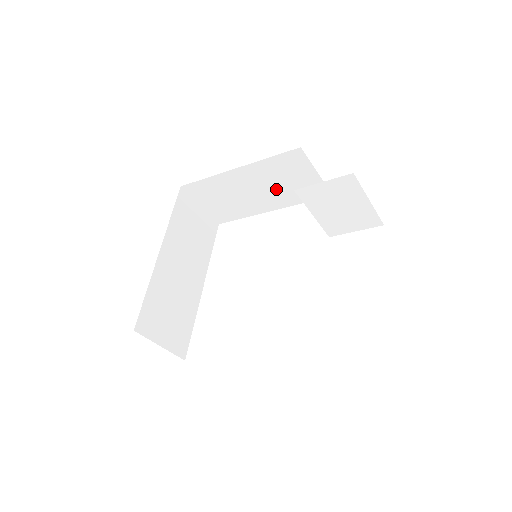
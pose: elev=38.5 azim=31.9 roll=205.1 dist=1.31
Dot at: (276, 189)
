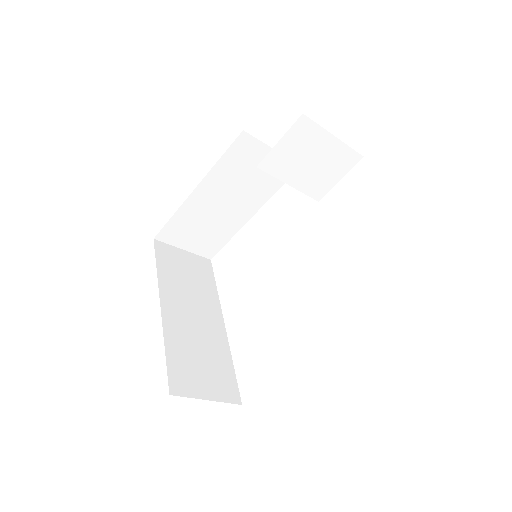
Dot at: (244, 190)
